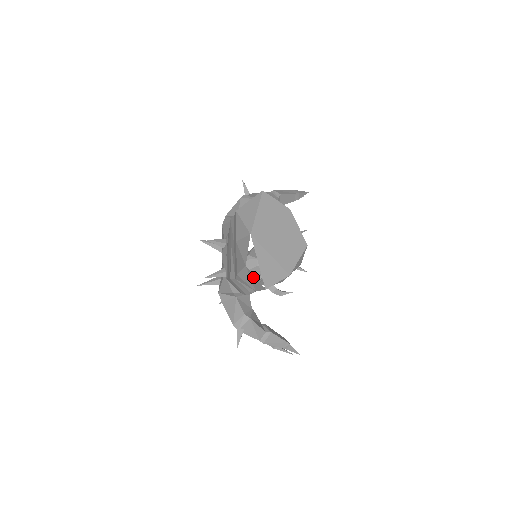
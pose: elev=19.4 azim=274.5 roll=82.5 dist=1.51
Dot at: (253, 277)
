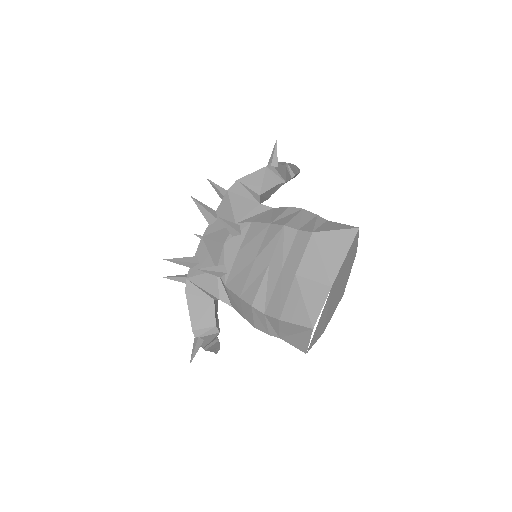
Dot at: (305, 338)
